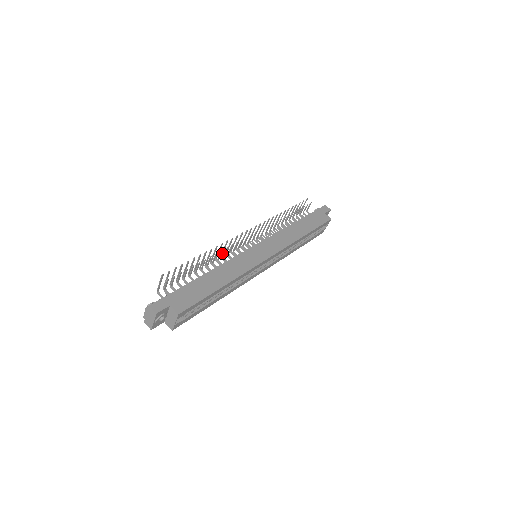
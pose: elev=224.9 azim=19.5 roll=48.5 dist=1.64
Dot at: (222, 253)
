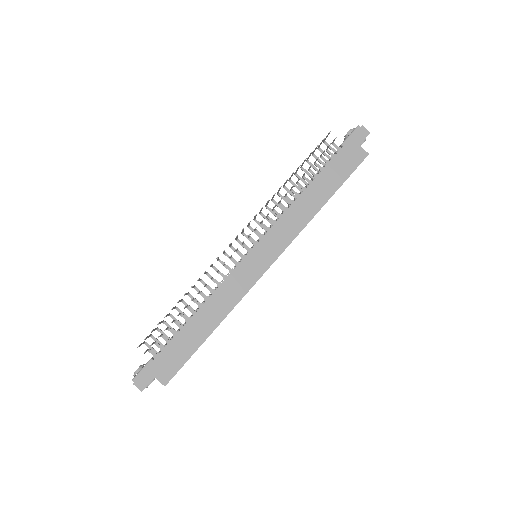
Dot at: (212, 266)
